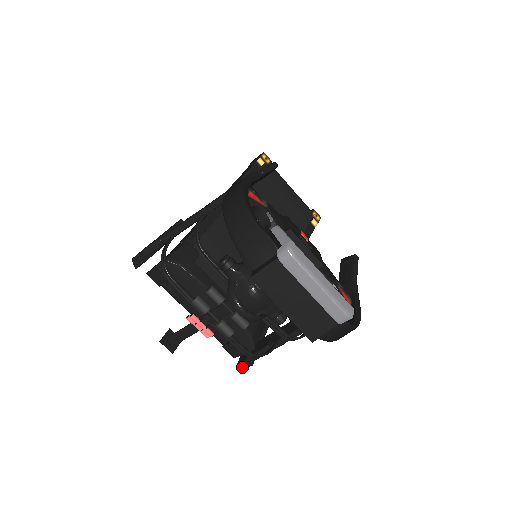
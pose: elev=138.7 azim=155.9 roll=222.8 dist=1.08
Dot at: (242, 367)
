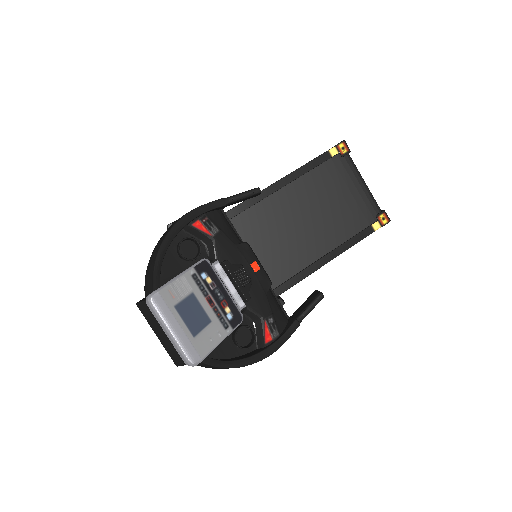
Dot at: occluded
